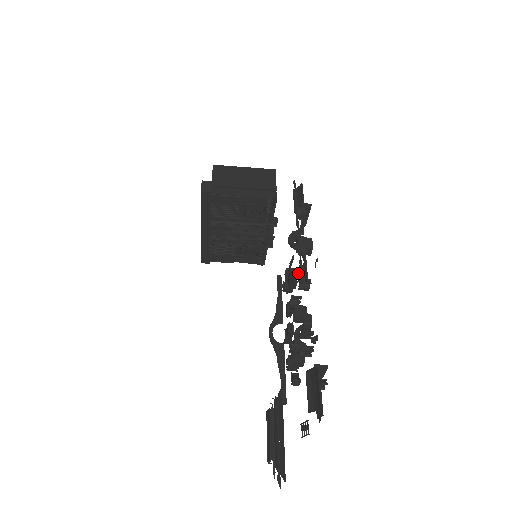
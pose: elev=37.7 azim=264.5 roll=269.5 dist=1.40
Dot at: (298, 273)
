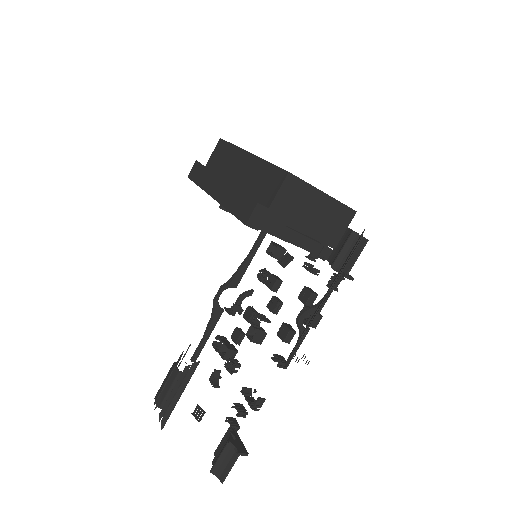
Dot at: (283, 331)
